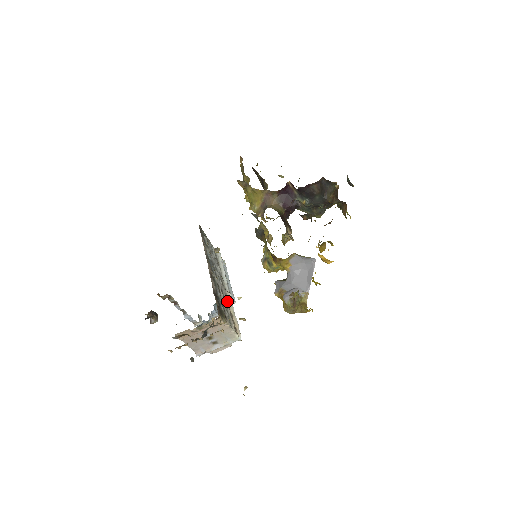
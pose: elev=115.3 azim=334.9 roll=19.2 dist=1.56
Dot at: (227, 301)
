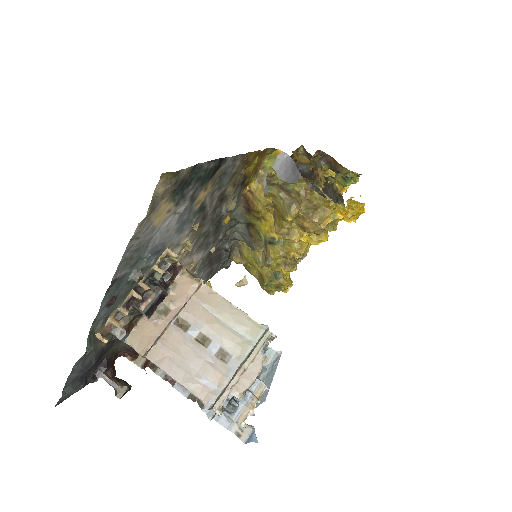
Dot at: occluded
